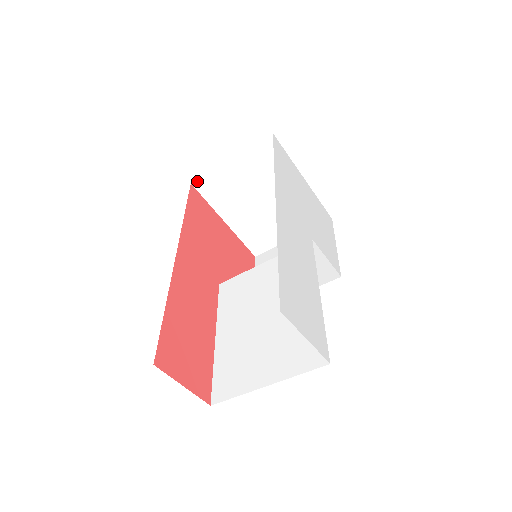
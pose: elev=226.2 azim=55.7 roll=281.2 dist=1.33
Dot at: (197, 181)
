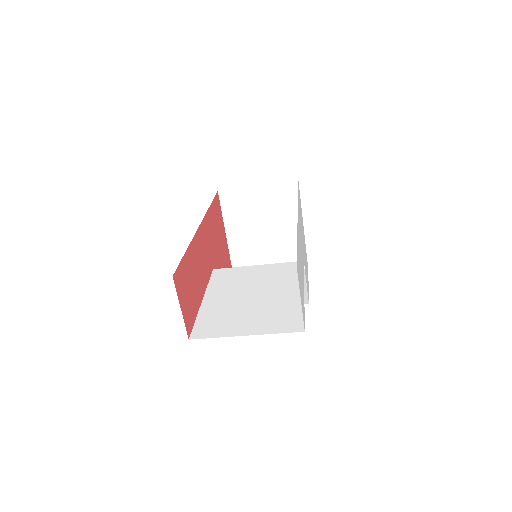
Dot at: (223, 191)
